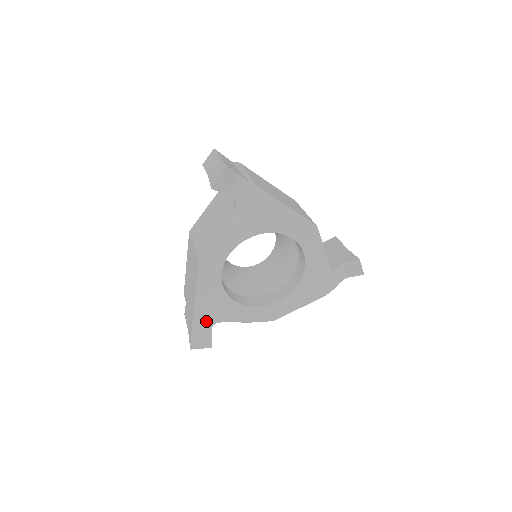
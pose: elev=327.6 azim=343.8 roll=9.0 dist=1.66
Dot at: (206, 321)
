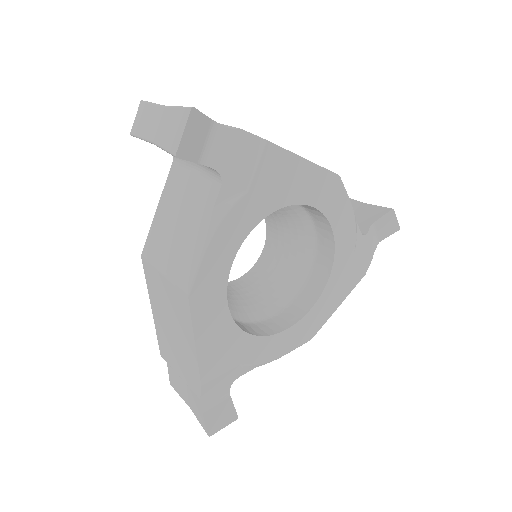
Dot at: (220, 384)
